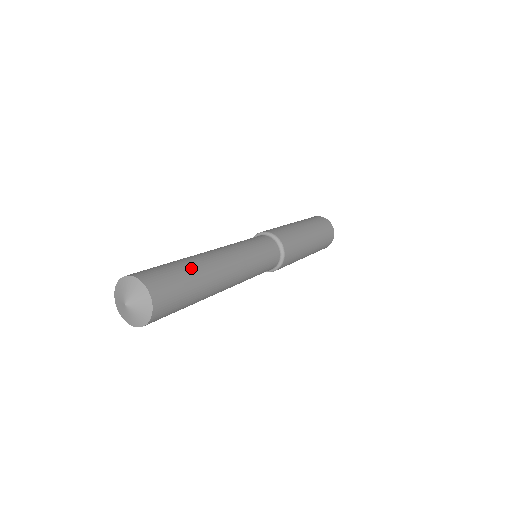
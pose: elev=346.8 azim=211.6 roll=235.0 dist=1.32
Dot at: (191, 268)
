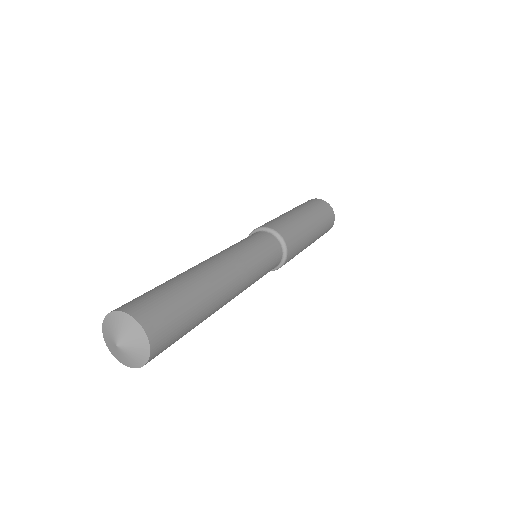
Dot at: (200, 310)
